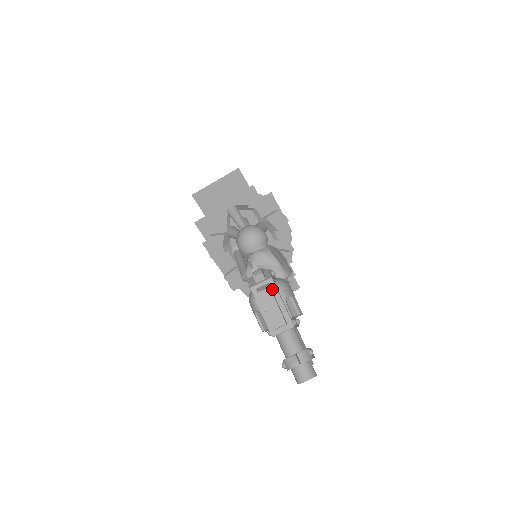
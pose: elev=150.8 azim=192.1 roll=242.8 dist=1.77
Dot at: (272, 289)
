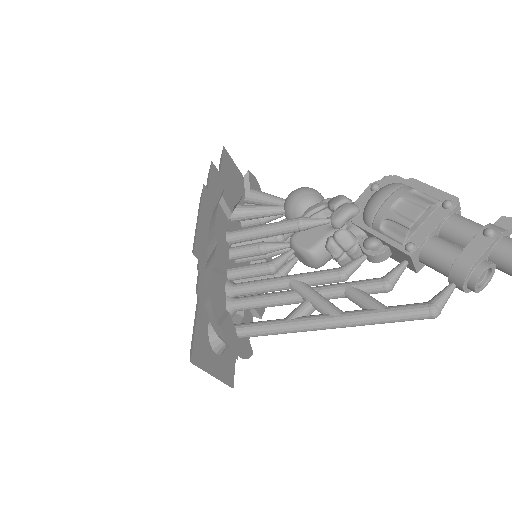
Dot at: occluded
